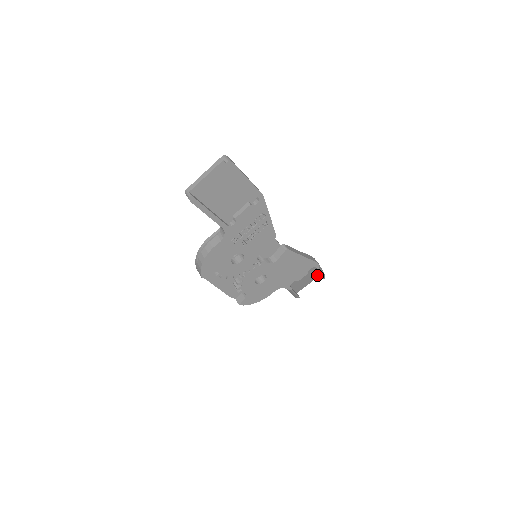
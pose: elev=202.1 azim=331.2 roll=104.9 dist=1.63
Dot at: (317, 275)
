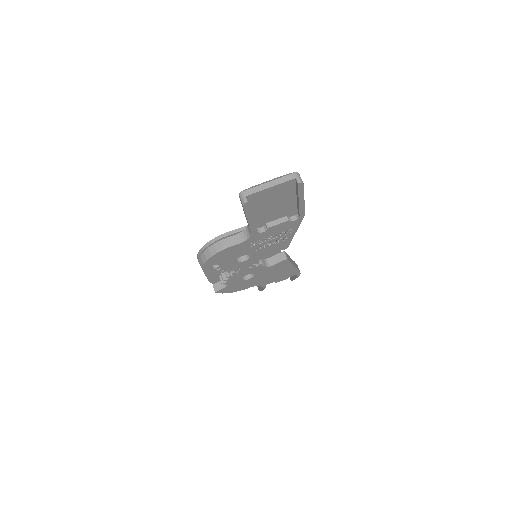
Dot at: occluded
